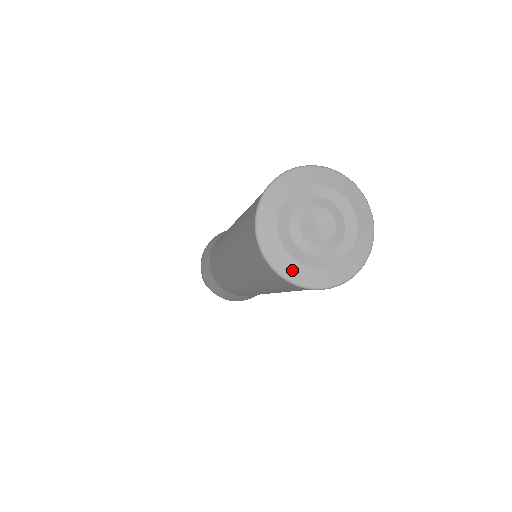
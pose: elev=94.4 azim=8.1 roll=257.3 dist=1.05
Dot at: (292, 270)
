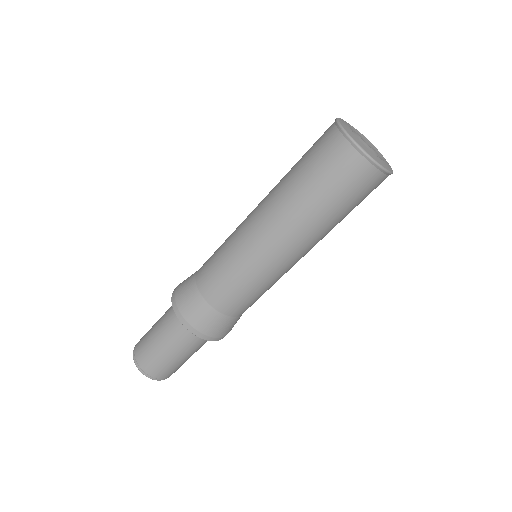
Dot at: (382, 163)
